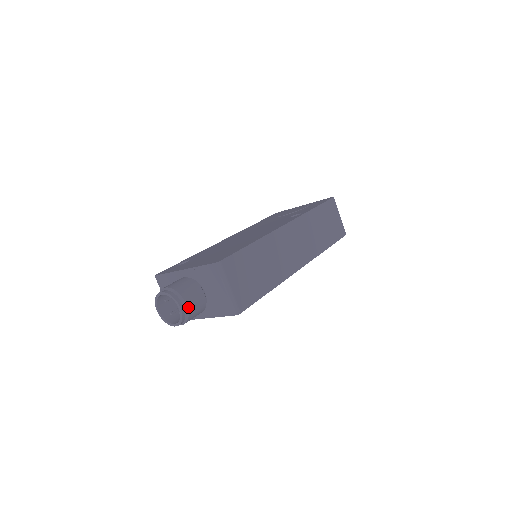
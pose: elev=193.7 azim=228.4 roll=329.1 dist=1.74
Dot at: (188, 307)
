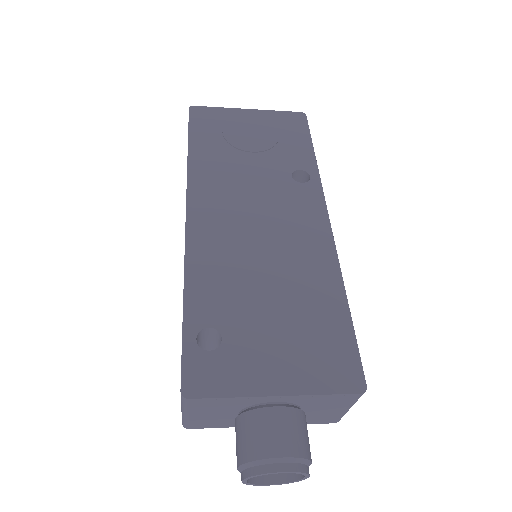
Dot at: occluded
